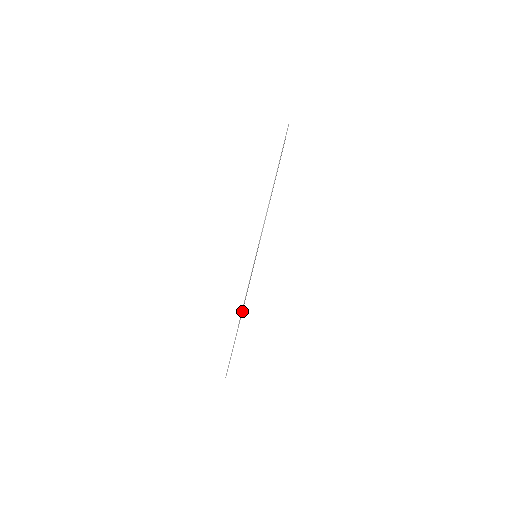
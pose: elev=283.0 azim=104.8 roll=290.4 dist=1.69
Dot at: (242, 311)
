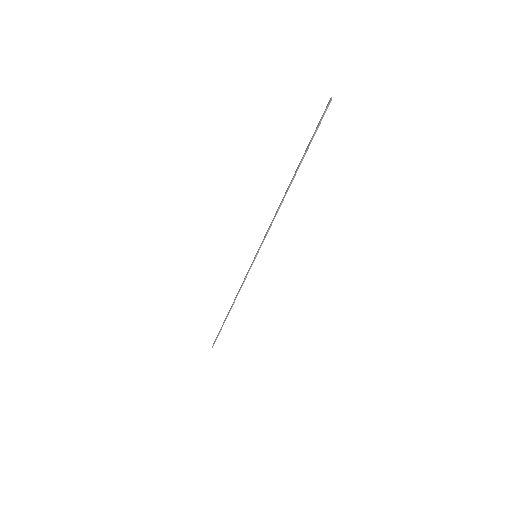
Dot at: occluded
